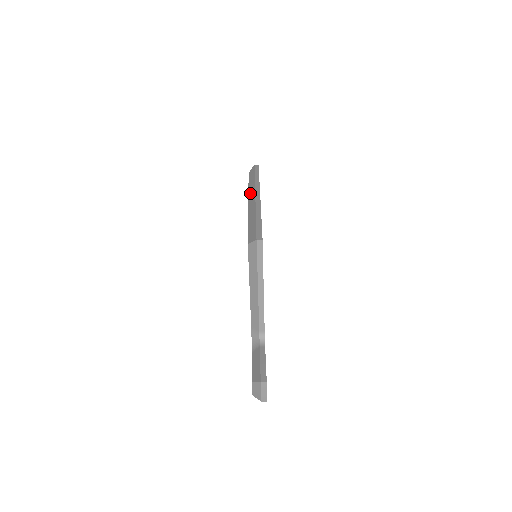
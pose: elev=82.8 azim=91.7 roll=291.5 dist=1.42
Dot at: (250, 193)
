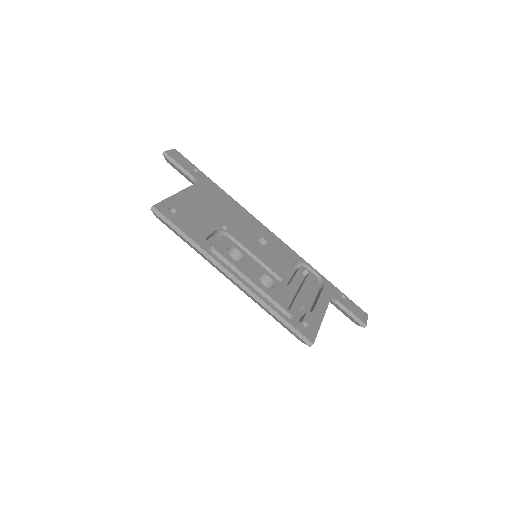
Dot at: occluded
